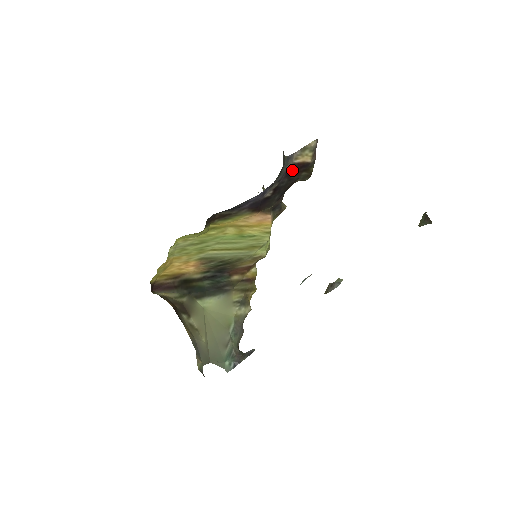
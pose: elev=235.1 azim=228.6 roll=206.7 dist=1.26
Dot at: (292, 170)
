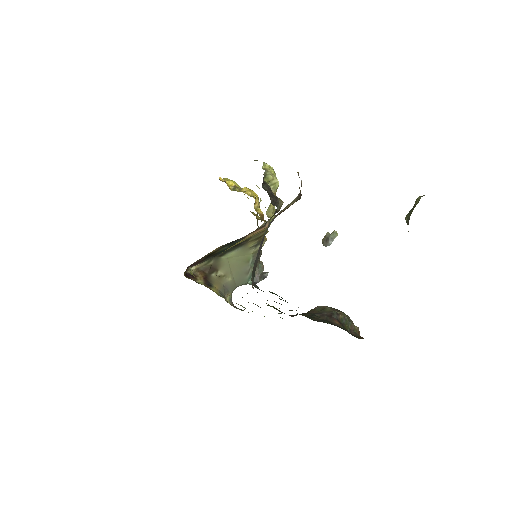
Dot at: occluded
